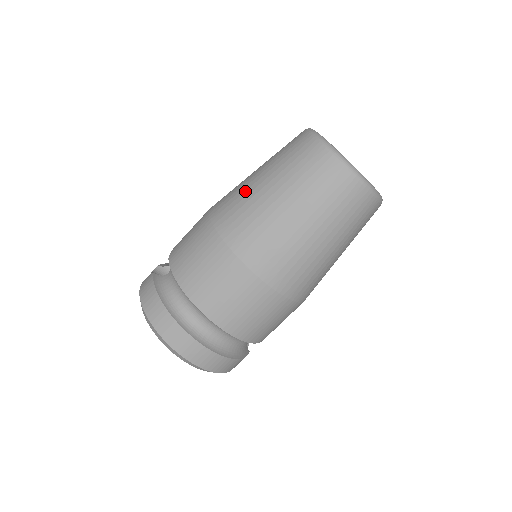
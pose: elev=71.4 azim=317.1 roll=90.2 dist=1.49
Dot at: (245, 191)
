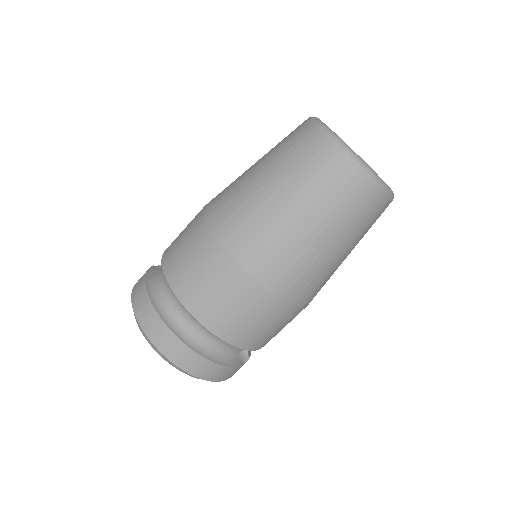
Dot at: (239, 177)
